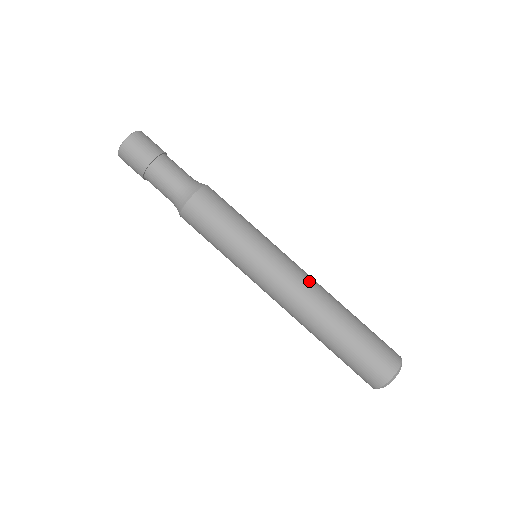
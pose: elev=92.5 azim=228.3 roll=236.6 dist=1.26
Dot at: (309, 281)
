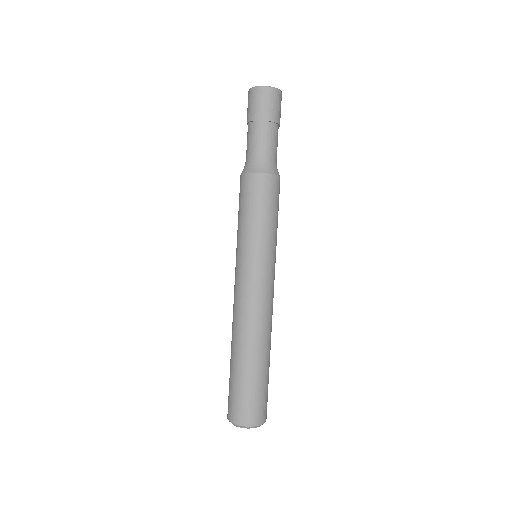
Dot at: (263, 311)
